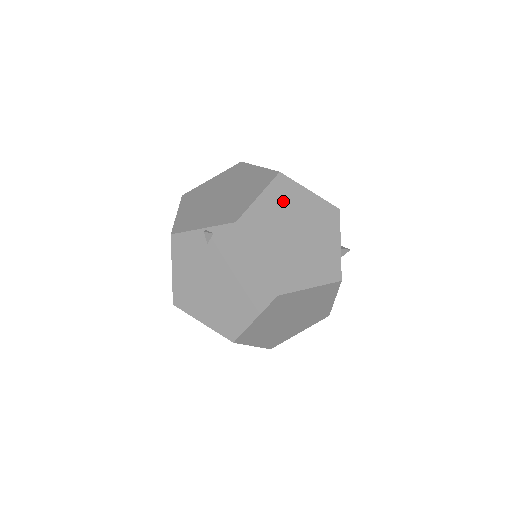
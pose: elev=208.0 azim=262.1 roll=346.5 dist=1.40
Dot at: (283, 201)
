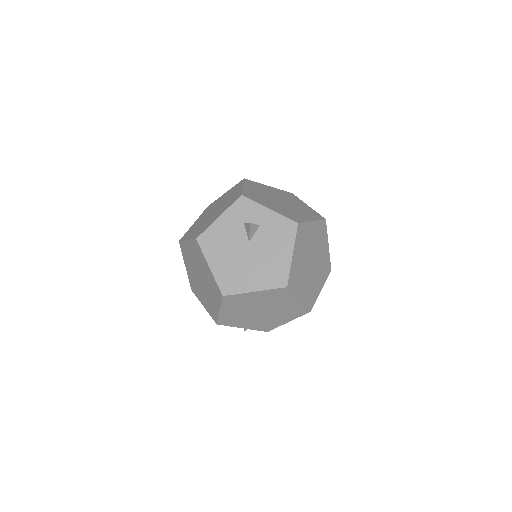
Dot at: occluded
